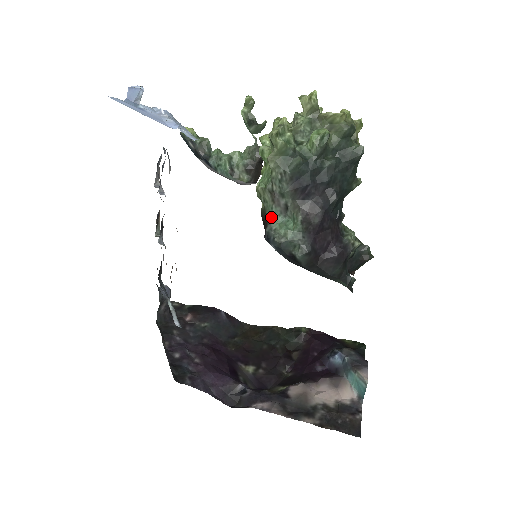
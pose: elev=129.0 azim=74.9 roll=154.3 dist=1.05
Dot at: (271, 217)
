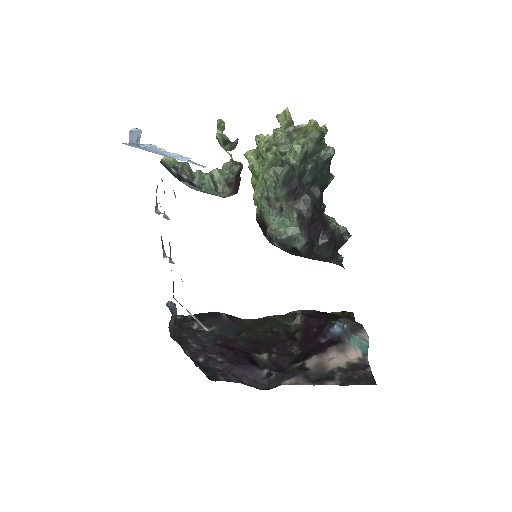
Dot at: (269, 220)
